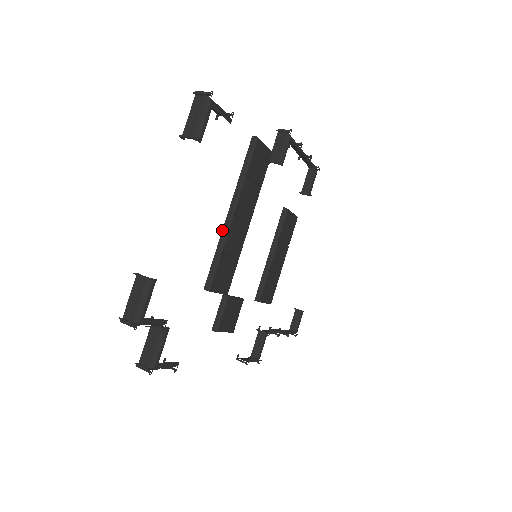
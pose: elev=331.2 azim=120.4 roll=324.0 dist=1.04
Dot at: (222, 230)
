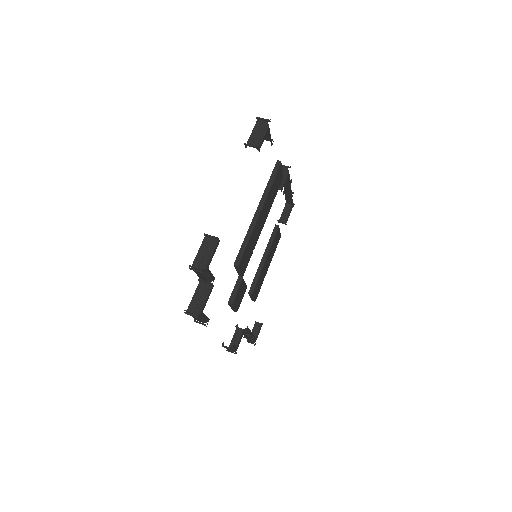
Dot at: (251, 223)
